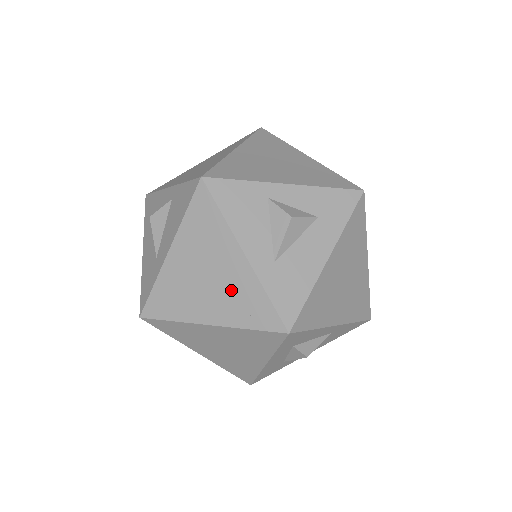
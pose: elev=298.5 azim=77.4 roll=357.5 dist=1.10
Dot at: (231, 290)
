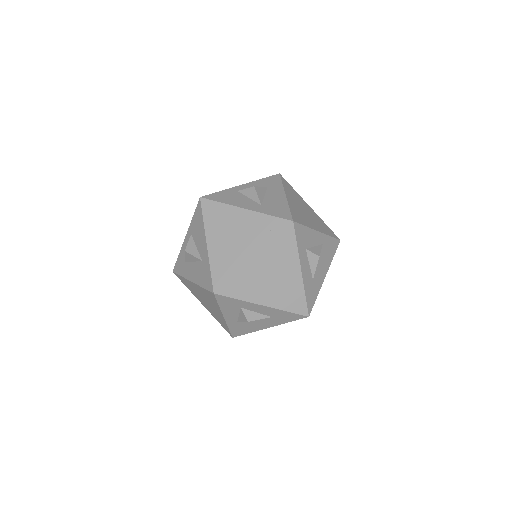
Dot at: (251, 230)
